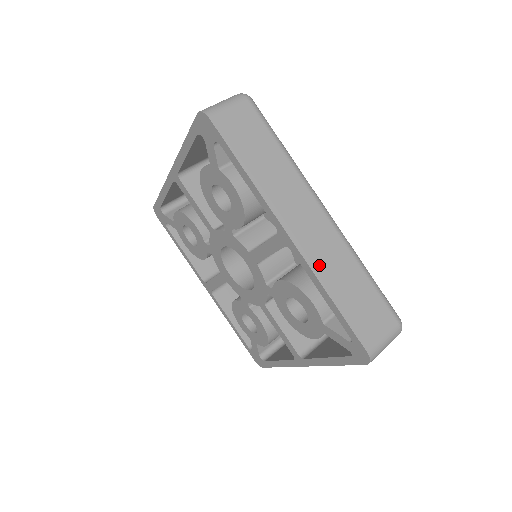
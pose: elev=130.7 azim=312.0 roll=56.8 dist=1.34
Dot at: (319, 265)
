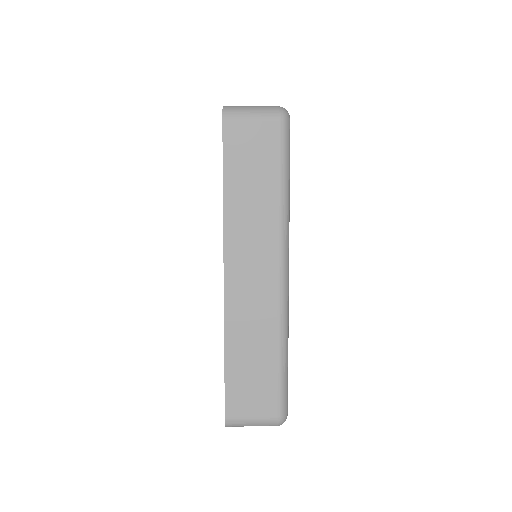
Dot at: (235, 318)
